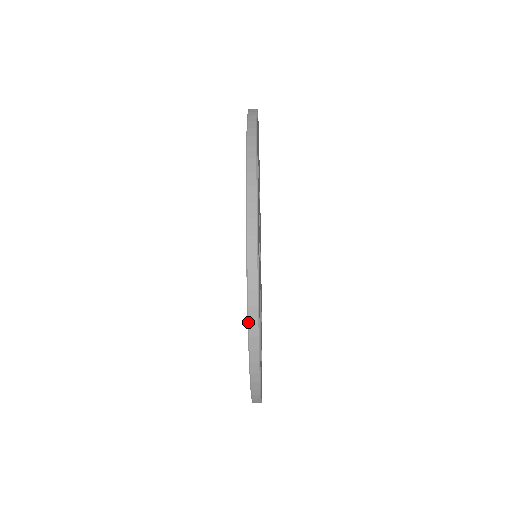
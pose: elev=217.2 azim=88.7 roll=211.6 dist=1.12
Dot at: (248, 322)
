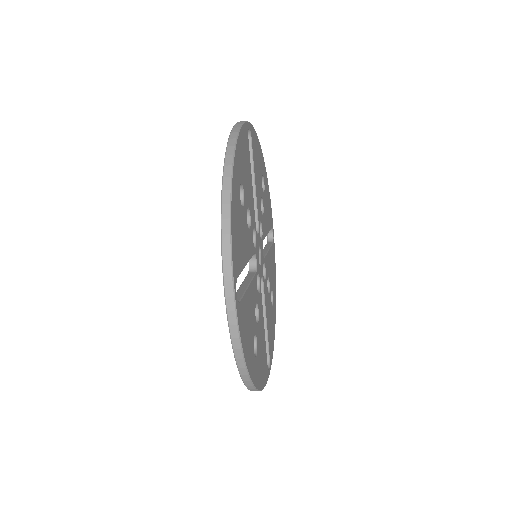
Dot at: (221, 234)
